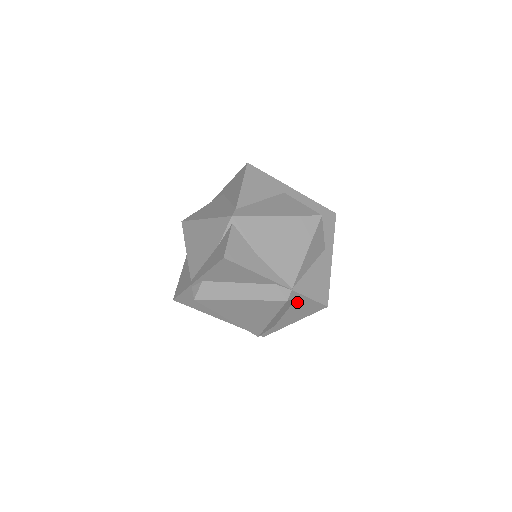
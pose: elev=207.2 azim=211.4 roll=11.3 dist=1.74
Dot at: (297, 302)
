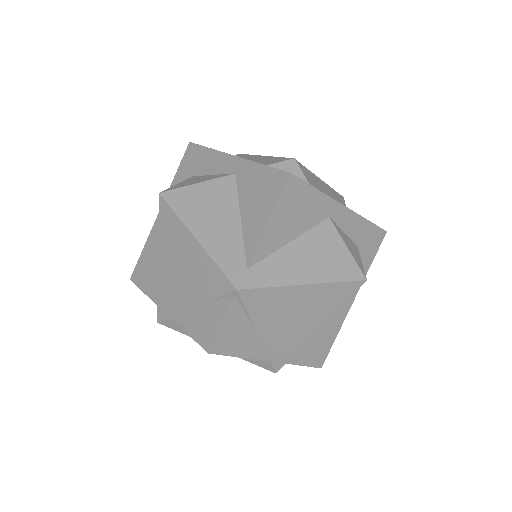
Dot at: occluded
